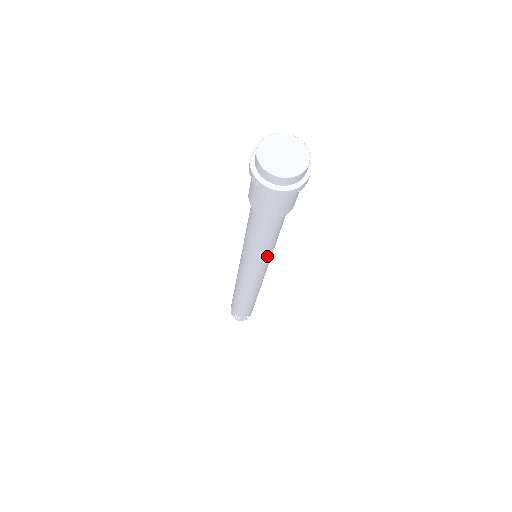
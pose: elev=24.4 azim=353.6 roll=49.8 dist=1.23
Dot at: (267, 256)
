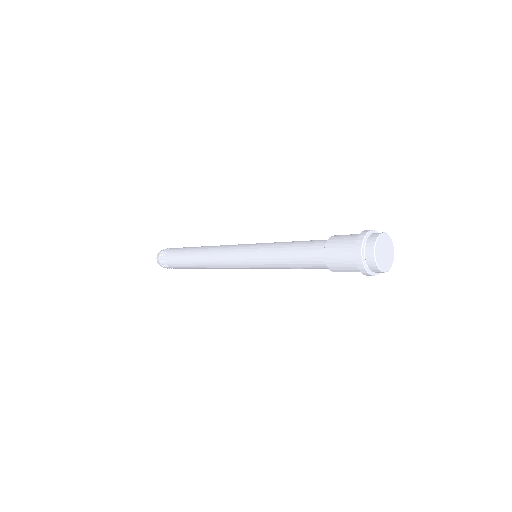
Dot at: (274, 268)
